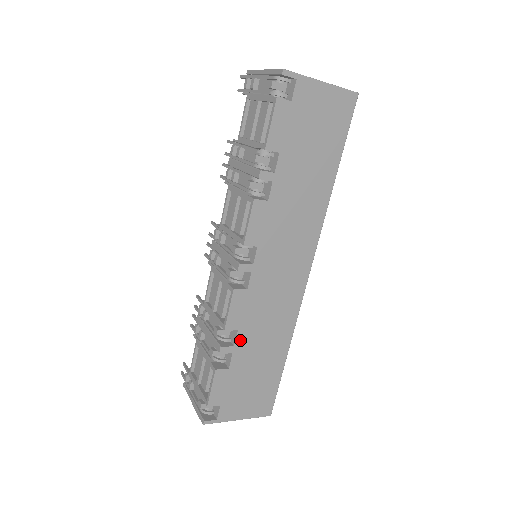
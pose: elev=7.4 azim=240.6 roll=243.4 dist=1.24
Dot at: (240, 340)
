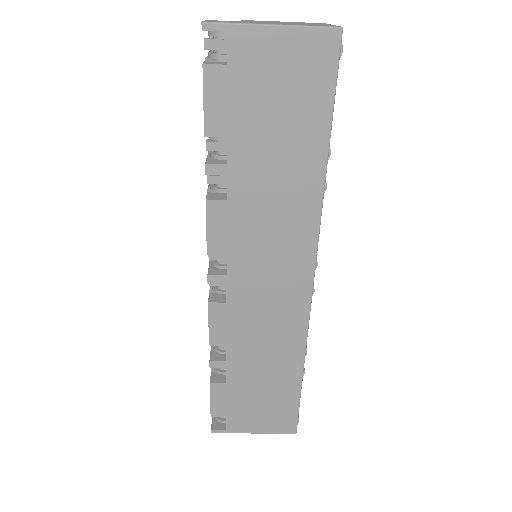
Dot at: (233, 355)
